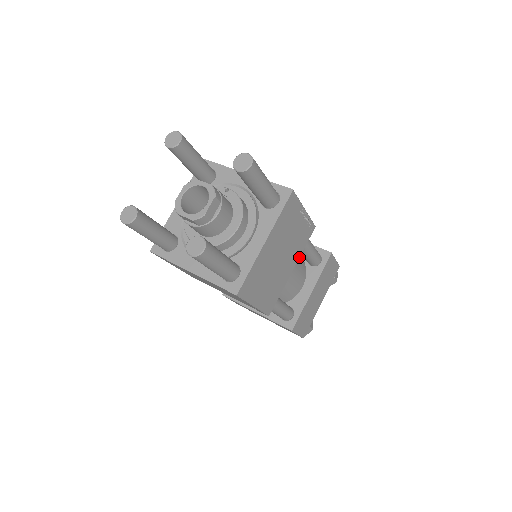
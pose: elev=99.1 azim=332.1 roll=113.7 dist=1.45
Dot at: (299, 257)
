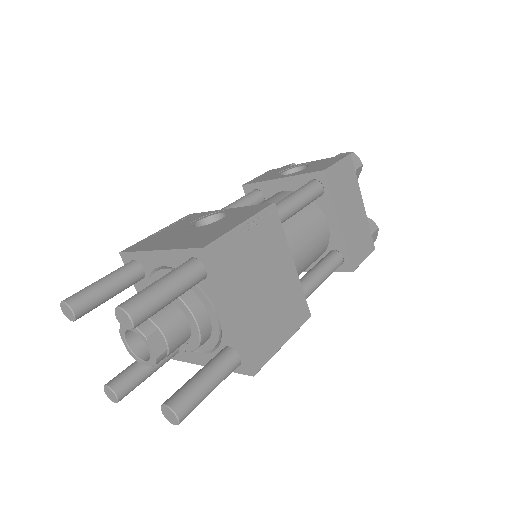
Dot at: (288, 245)
